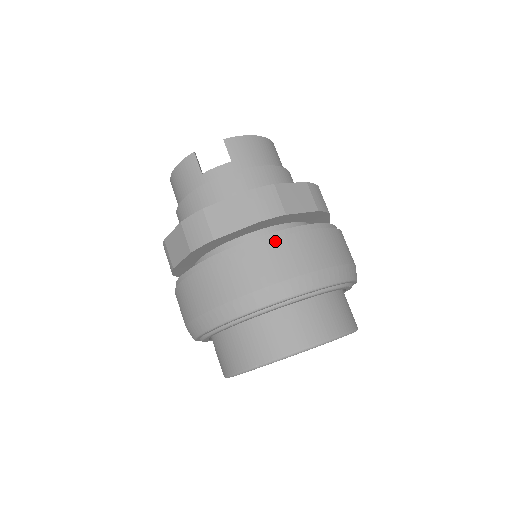
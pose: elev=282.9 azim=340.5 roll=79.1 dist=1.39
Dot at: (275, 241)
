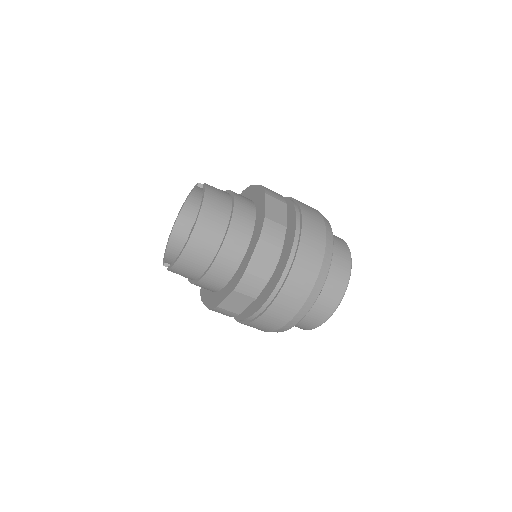
Dot at: (246, 324)
